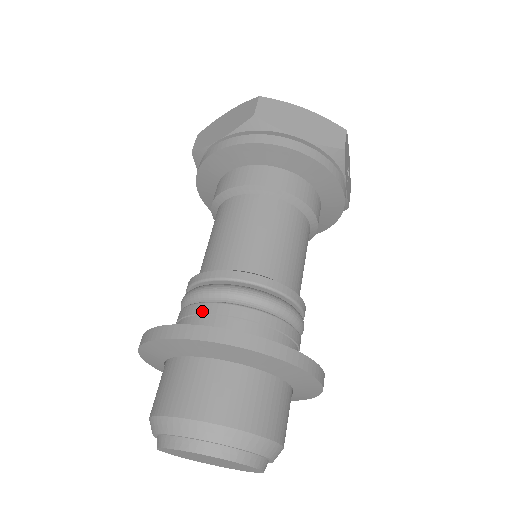
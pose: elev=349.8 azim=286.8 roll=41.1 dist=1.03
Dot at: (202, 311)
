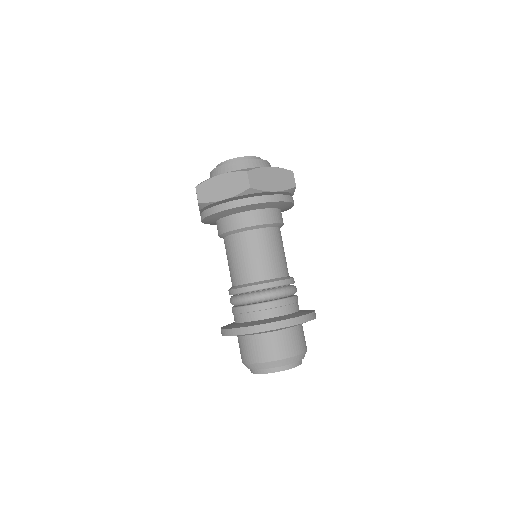
Dot at: (259, 309)
